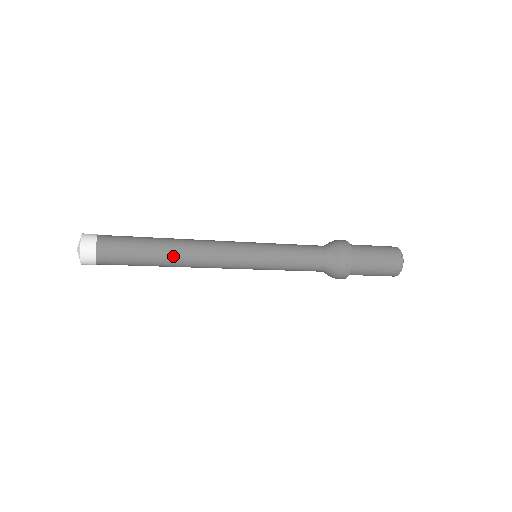
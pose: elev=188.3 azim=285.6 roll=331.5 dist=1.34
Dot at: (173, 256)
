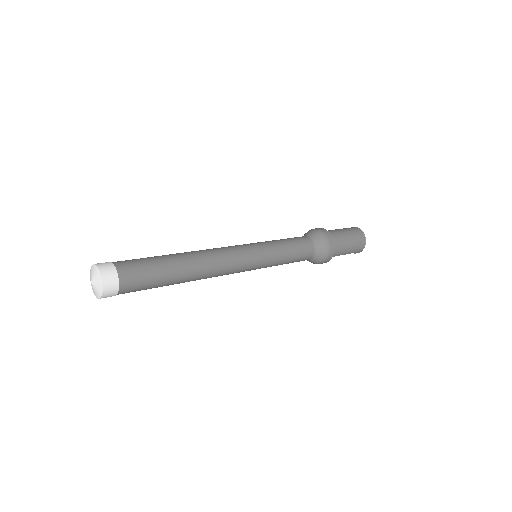
Dot at: (192, 266)
